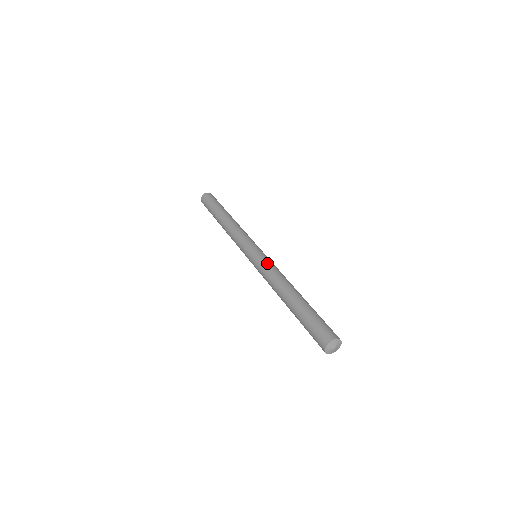
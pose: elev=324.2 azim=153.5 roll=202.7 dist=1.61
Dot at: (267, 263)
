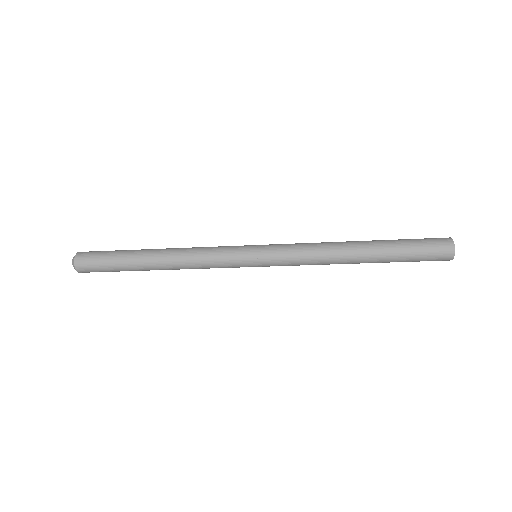
Dot at: (290, 244)
